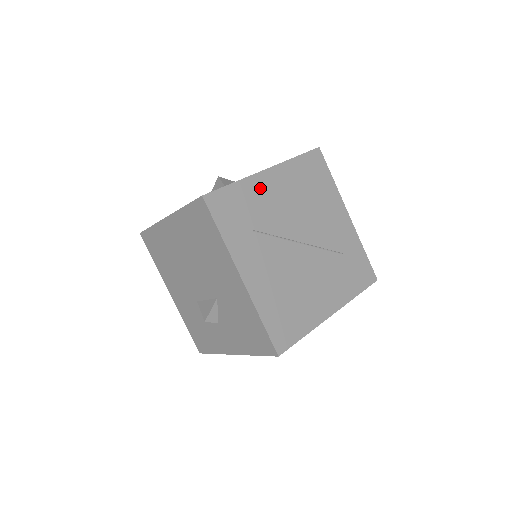
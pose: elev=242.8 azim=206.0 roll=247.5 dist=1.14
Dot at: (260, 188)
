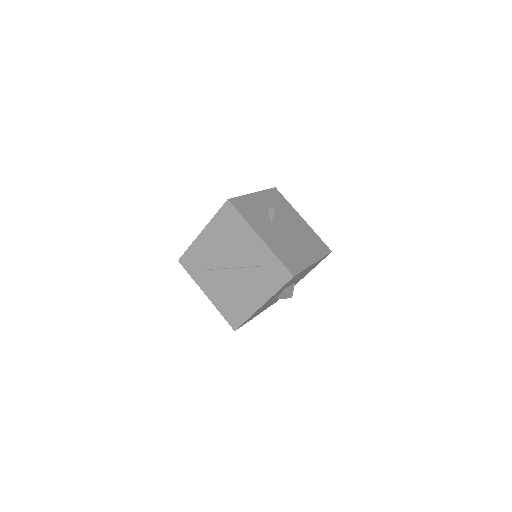
Dot at: (201, 245)
